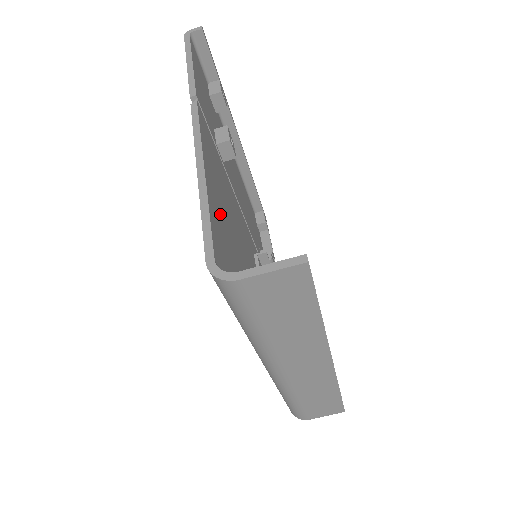
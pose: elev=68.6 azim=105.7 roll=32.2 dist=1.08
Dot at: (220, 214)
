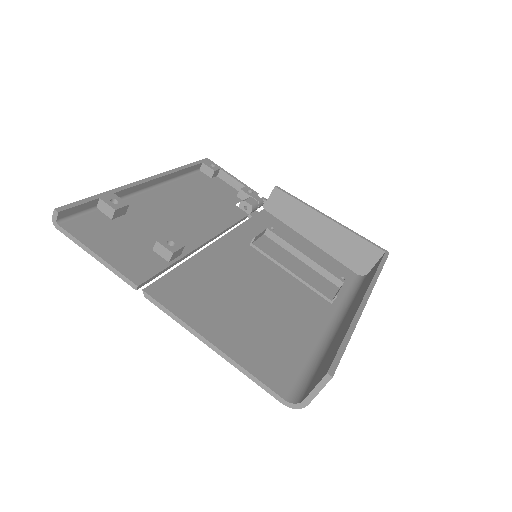
Dot at: (241, 336)
